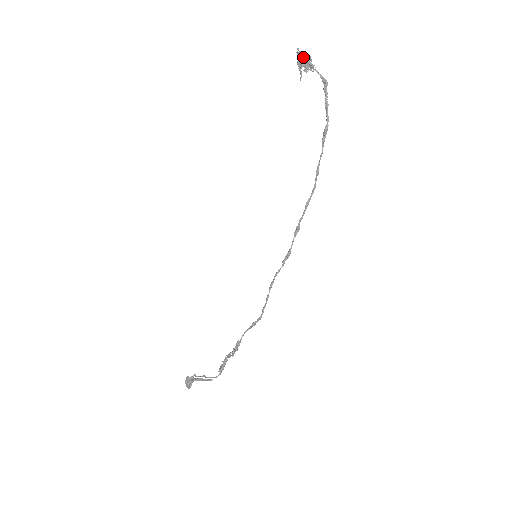
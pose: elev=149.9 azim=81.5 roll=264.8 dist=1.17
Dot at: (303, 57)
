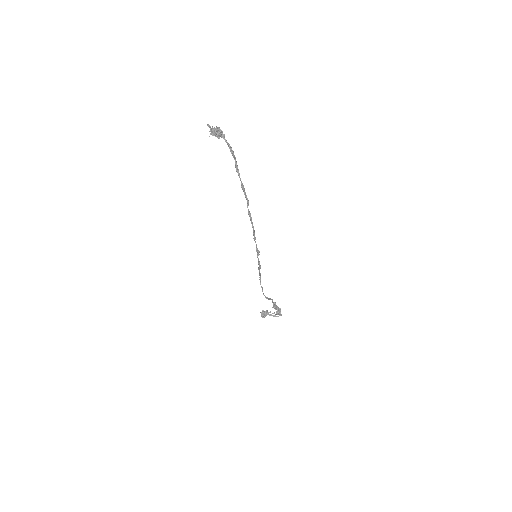
Dot at: (212, 130)
